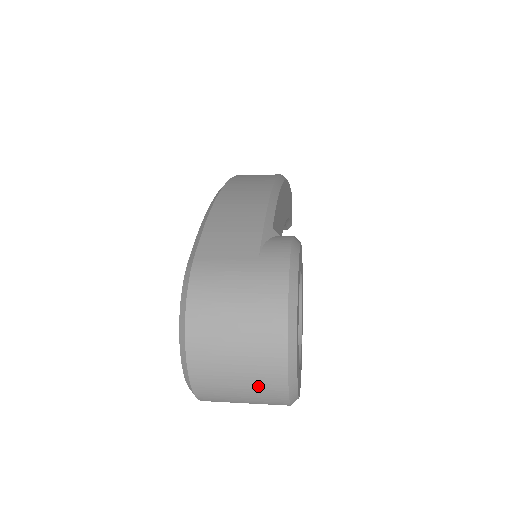
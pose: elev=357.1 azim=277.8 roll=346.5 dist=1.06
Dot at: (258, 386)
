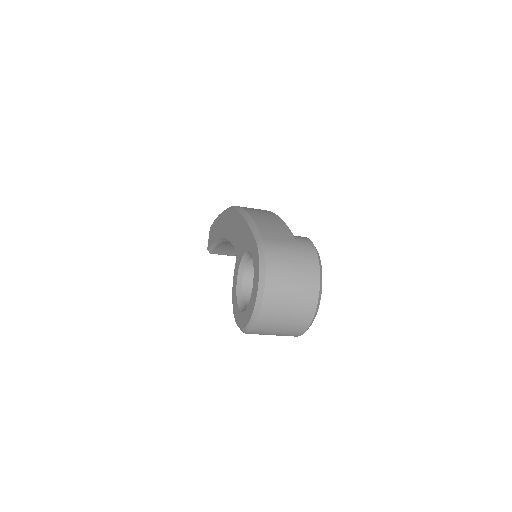
Dot at: (299, 313)
